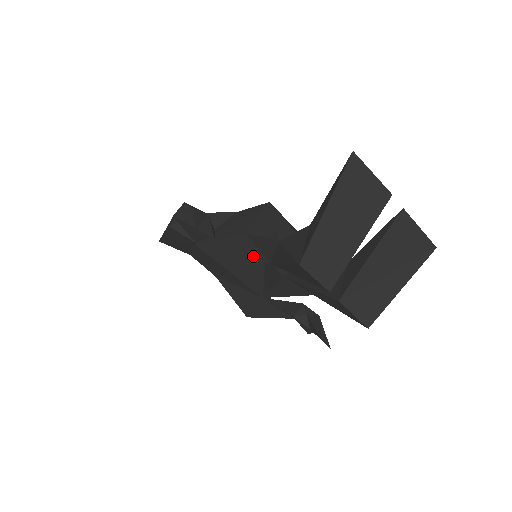
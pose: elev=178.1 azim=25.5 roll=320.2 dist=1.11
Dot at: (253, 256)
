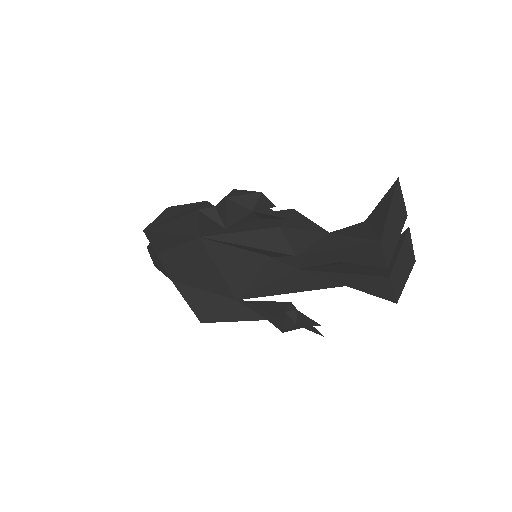
Dot at: (277, 249)
